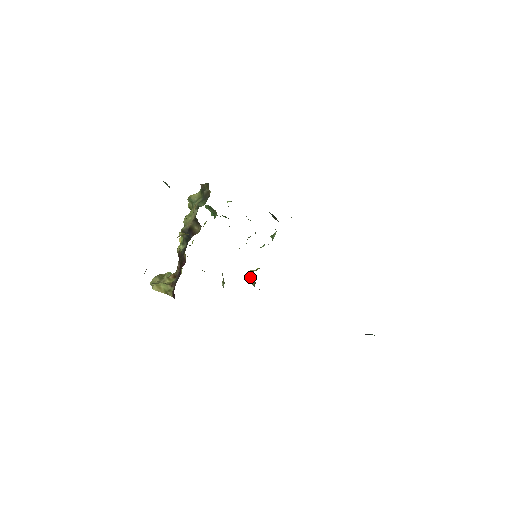
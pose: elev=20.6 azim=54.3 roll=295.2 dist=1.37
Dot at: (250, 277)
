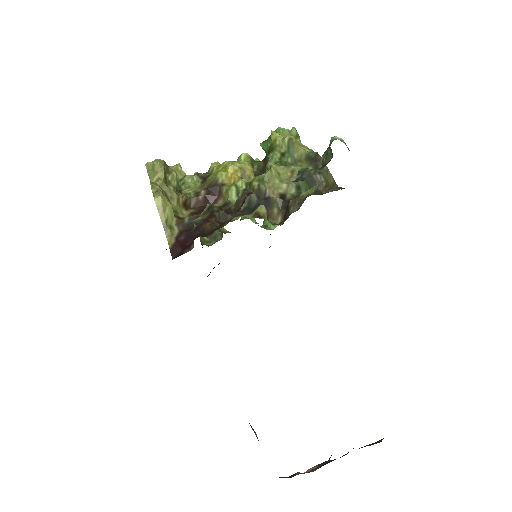
Dot at: occluded
